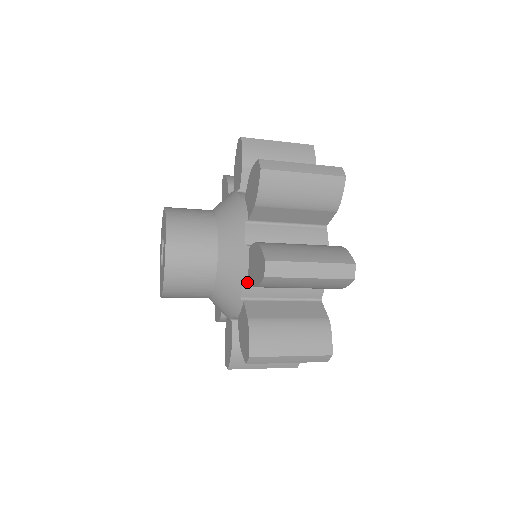
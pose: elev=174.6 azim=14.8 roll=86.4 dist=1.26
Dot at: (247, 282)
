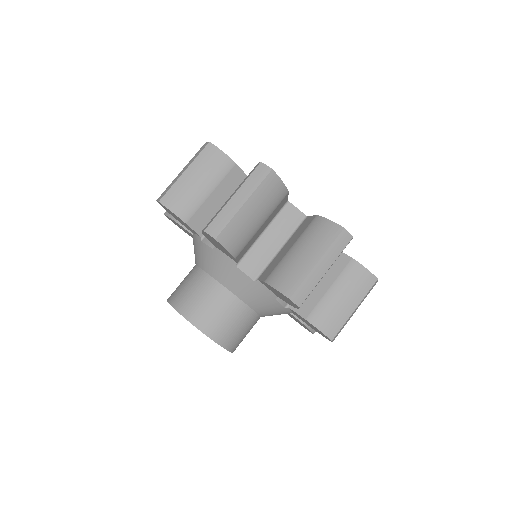
Dot at: (279, 298)
